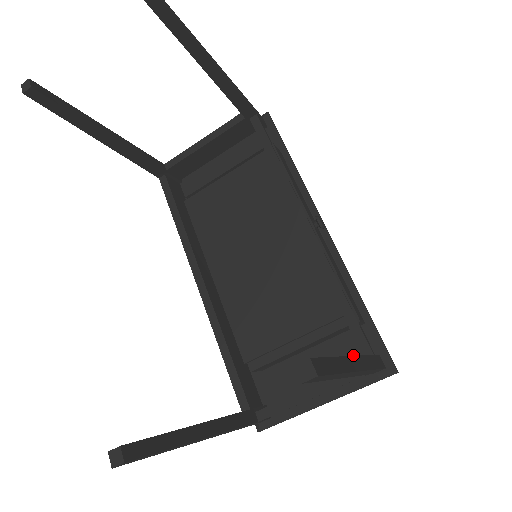
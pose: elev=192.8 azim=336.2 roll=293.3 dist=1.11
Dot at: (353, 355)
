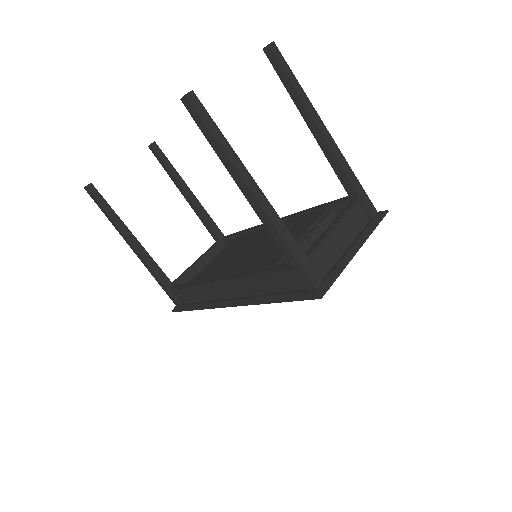
Dot at: occluded
